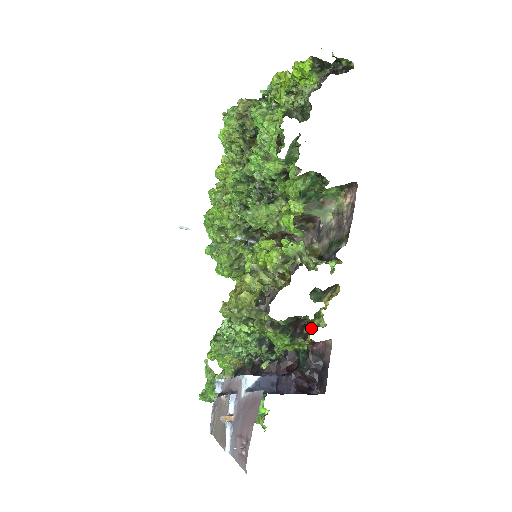
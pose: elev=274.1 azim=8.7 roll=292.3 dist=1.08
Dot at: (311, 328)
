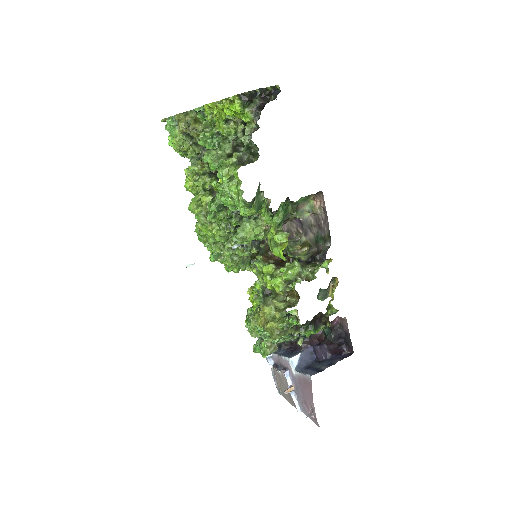
Dot at: (327, 317)
